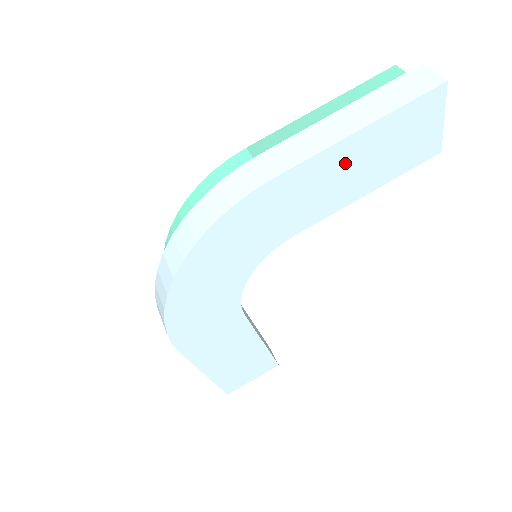
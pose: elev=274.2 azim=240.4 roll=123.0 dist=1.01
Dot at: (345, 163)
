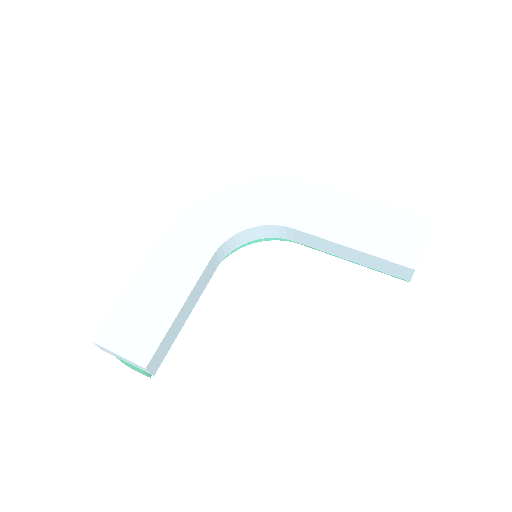
Dot at: (352, 212)
